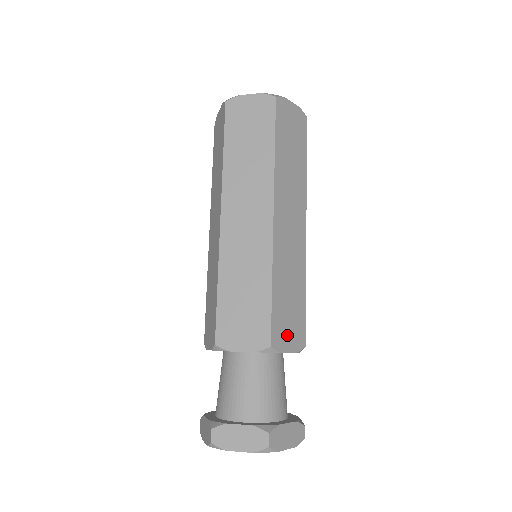
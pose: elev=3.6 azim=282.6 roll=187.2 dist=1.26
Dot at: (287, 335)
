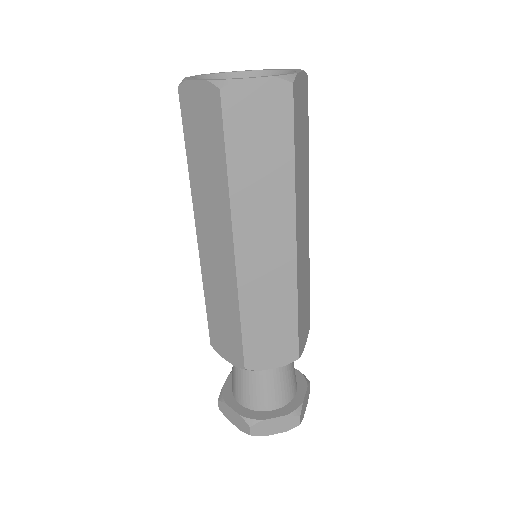
Dot at: (304, 335)
